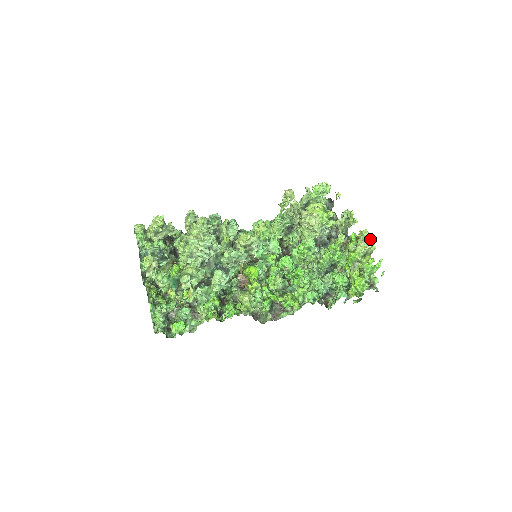
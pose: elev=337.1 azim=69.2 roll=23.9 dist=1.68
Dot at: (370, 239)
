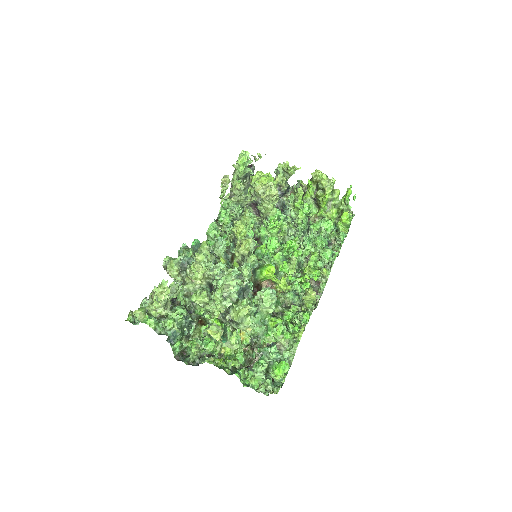
Dot at: (326, 175)
